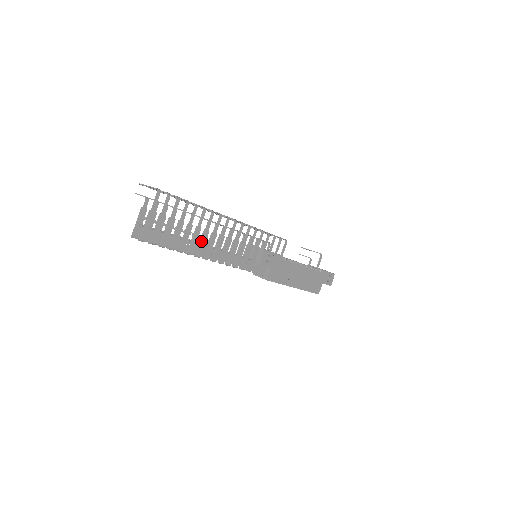
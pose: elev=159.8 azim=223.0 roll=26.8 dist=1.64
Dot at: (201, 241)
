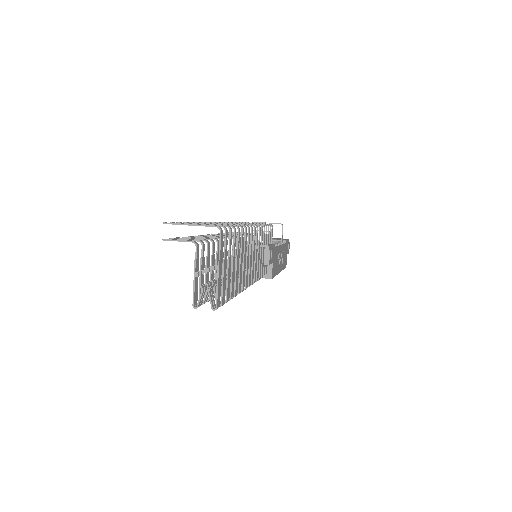
Dot at: (243, 270)
